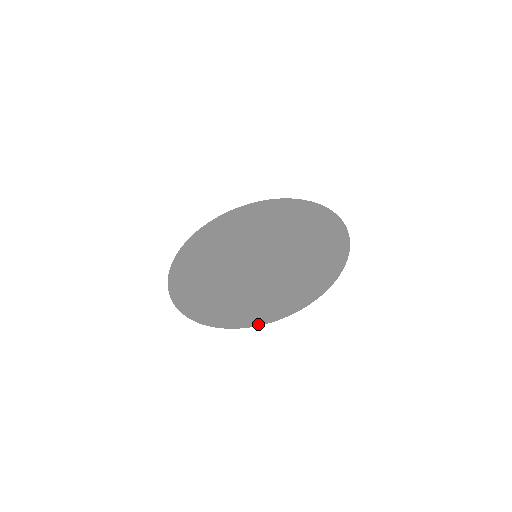
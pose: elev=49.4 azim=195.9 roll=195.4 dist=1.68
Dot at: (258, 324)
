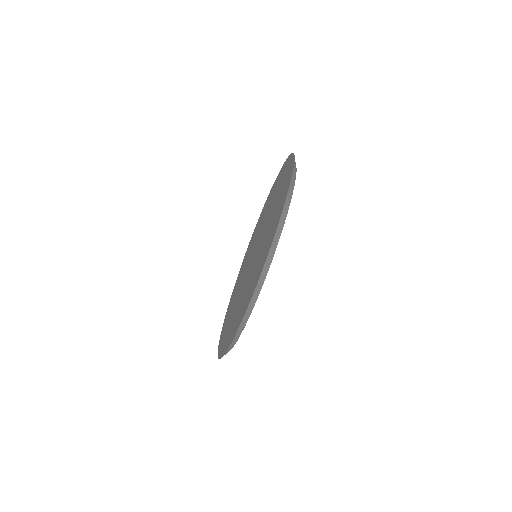
Dot at: (240, 324)
